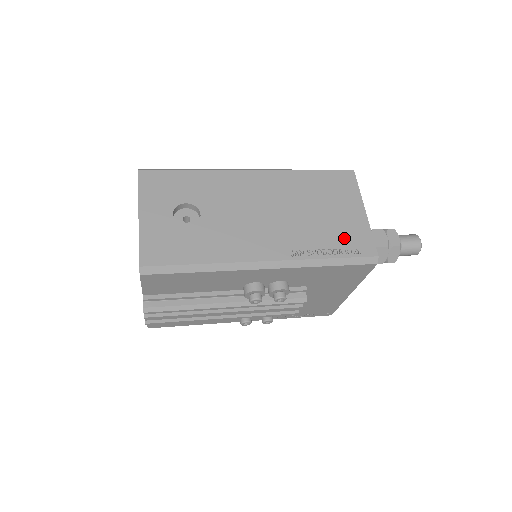
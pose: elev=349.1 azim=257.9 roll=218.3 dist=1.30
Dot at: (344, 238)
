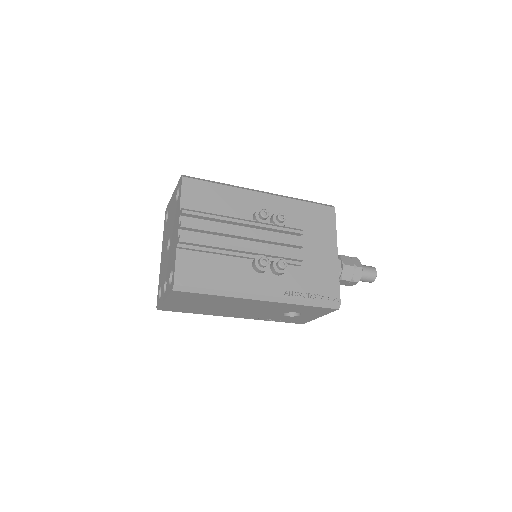
Dot at: occluded
